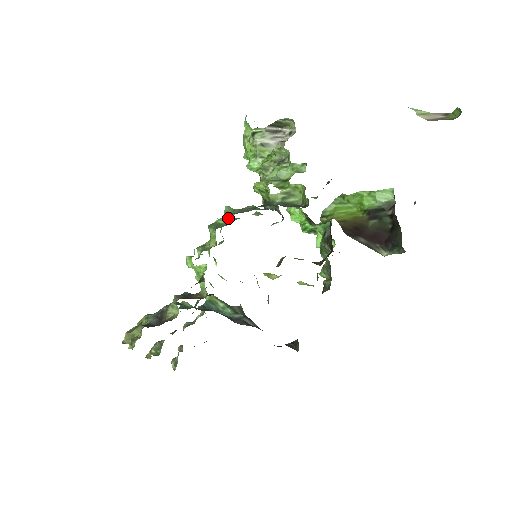
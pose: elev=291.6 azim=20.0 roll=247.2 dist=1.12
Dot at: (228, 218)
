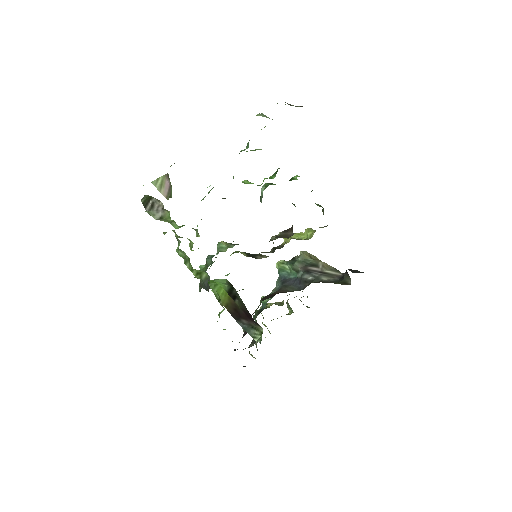
Dot at: occluded
